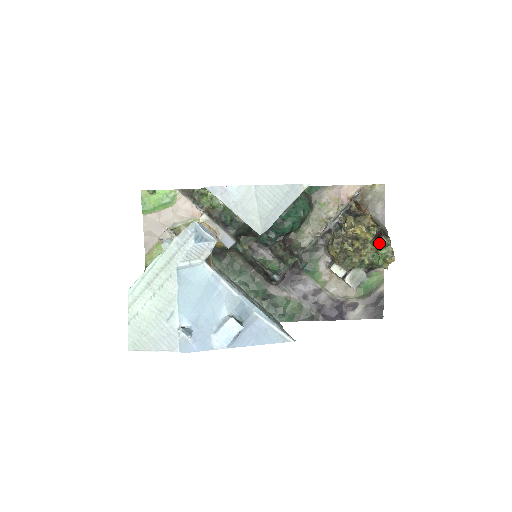
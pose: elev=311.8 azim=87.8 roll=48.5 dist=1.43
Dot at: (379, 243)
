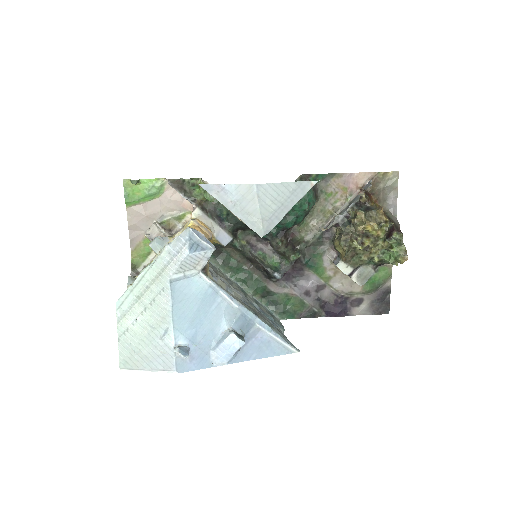
Dot at: (391, 239)
